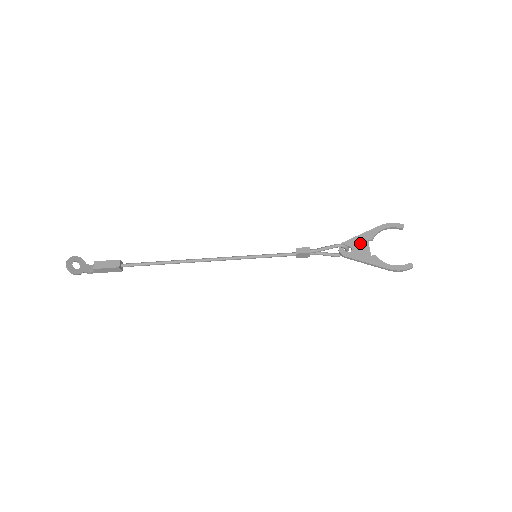
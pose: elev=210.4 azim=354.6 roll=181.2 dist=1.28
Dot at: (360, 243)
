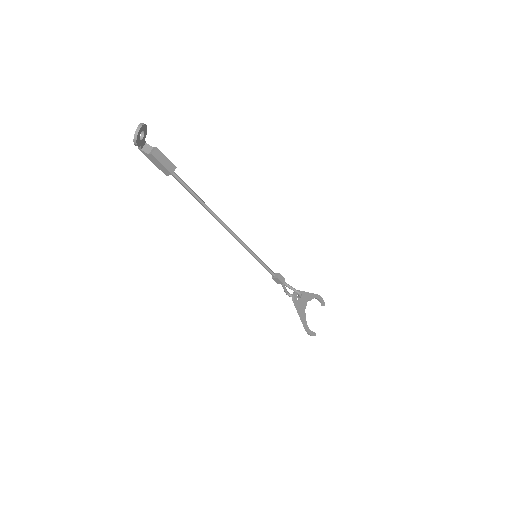
Dot at: (305, 298)
